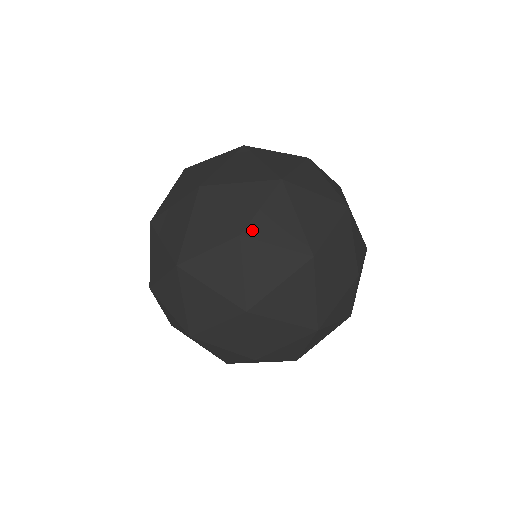
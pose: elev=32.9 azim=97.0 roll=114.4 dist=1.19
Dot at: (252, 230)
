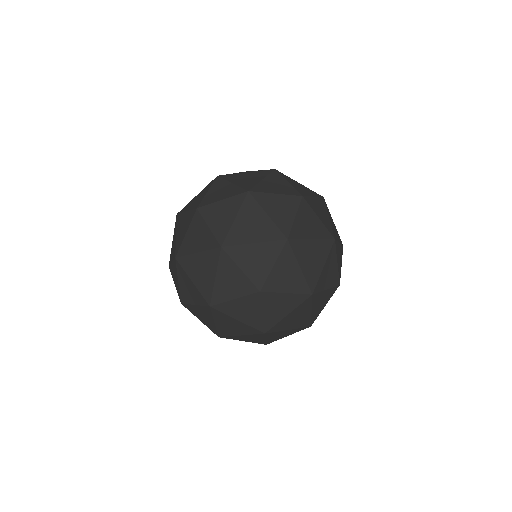
Dot at: (308, 200)
